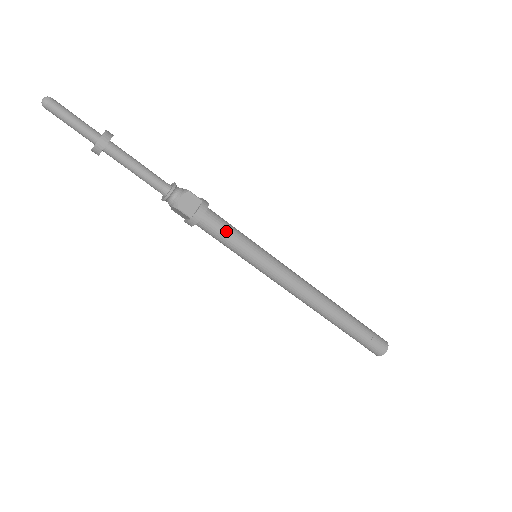
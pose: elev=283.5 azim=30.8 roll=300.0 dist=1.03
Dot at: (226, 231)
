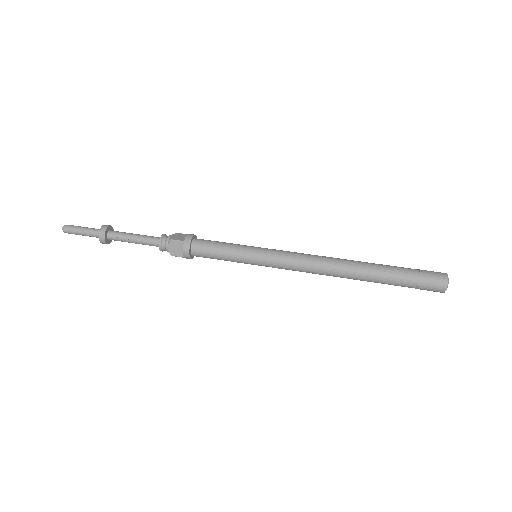
Dot at: (217, 242)
